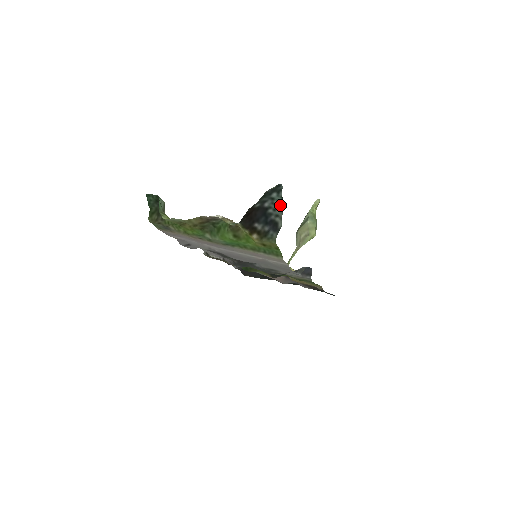
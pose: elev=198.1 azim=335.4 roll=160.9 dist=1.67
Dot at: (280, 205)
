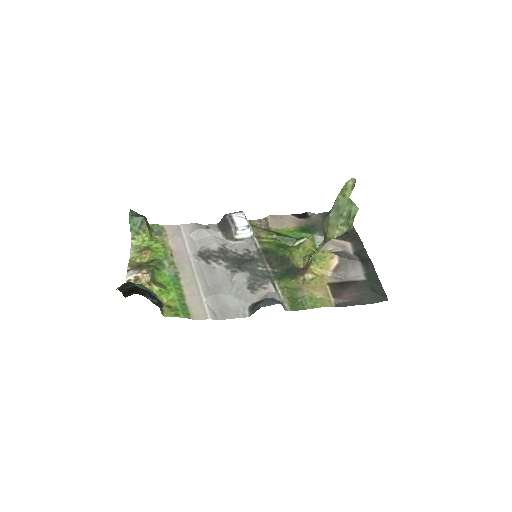
Dot at: (149, 290)
